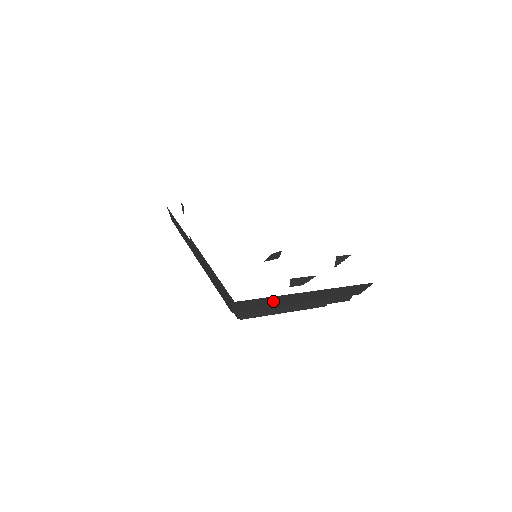
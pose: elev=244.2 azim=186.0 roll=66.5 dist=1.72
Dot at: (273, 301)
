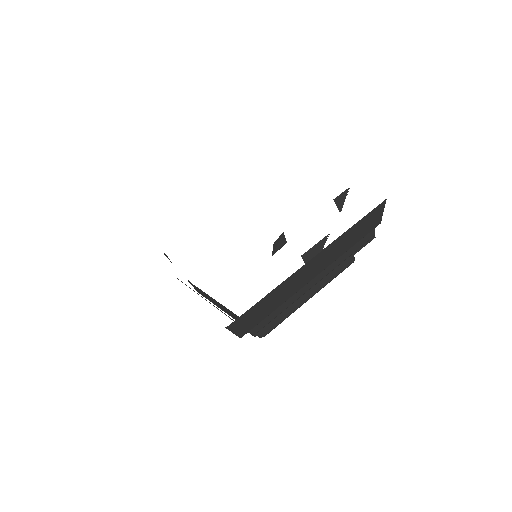
Dot at: (277, 296)
